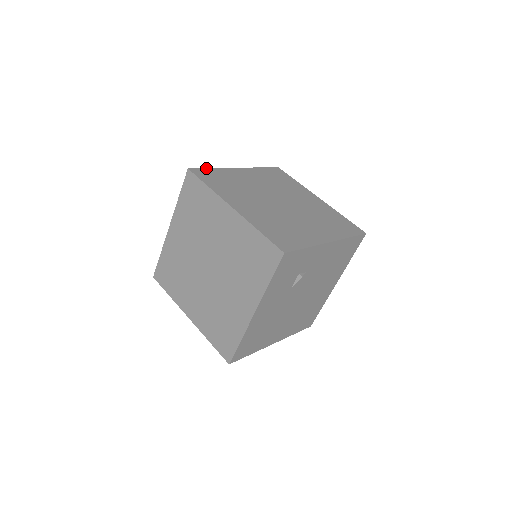
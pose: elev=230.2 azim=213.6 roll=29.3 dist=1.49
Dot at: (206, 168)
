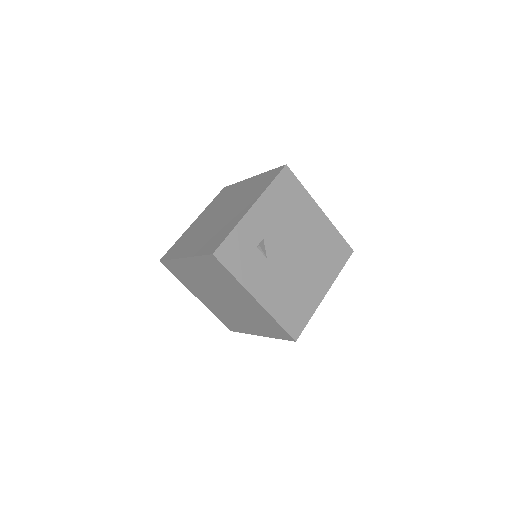
Dot at: (171, 247)
